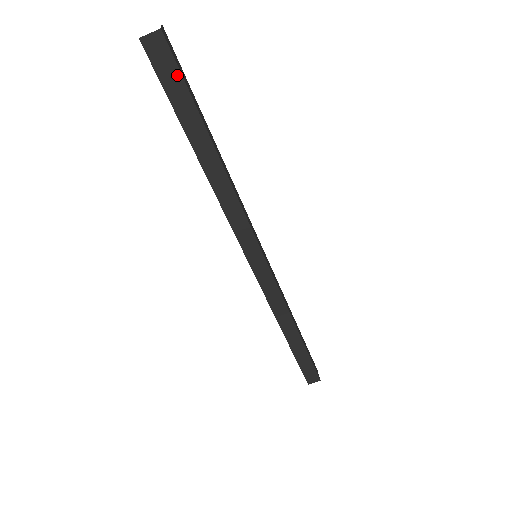
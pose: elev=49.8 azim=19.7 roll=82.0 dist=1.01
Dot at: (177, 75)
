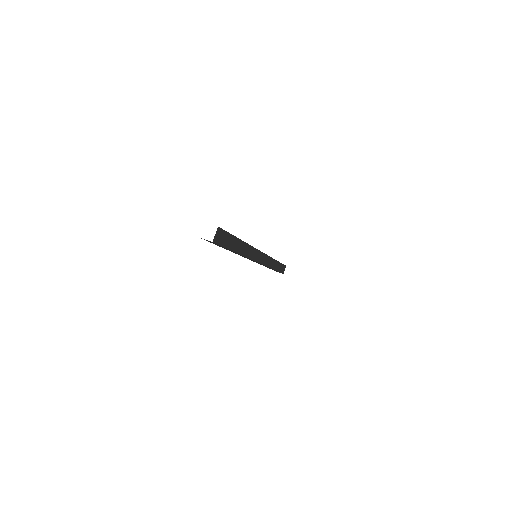
Dot at: (219, 245)
